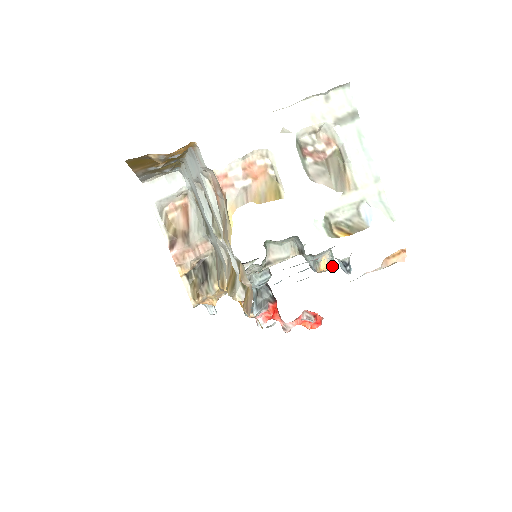
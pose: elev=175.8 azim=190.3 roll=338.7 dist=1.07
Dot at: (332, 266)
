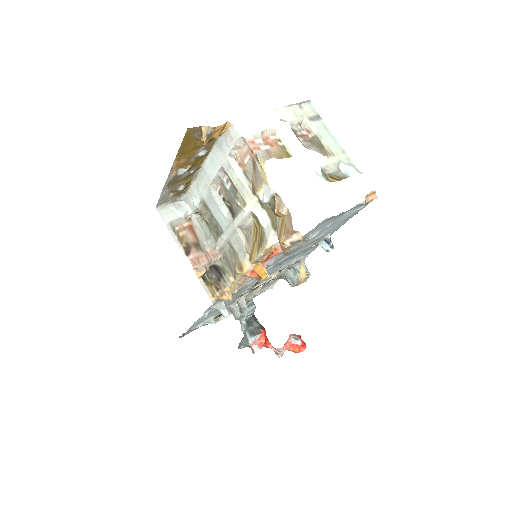
Dot at: (309, 273)
